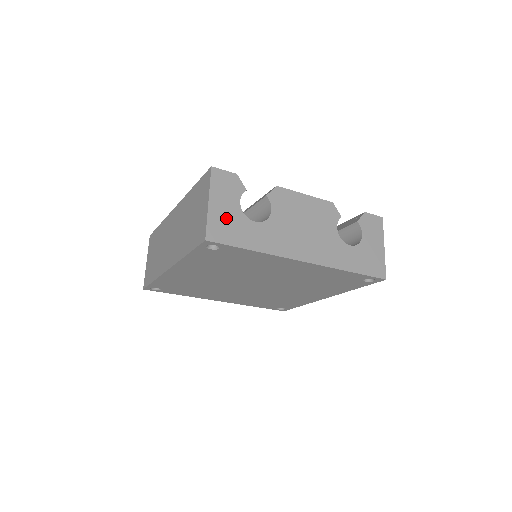
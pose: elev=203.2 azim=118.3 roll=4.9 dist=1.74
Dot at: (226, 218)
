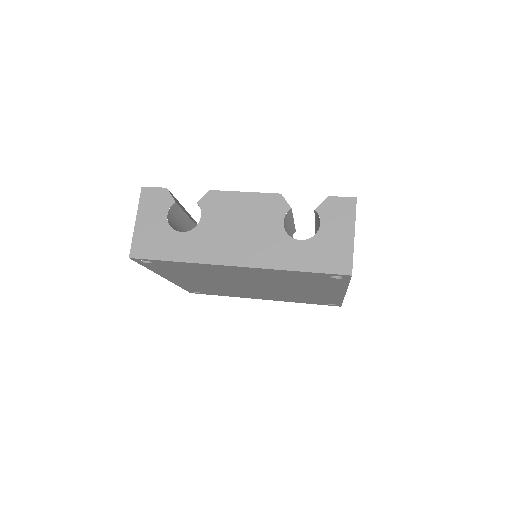
Dot at: (151, 234)
